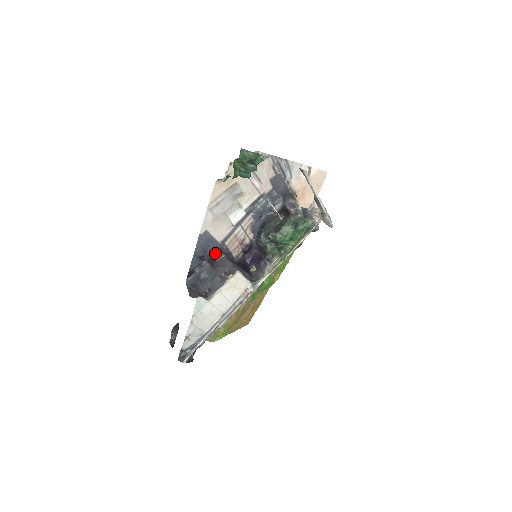
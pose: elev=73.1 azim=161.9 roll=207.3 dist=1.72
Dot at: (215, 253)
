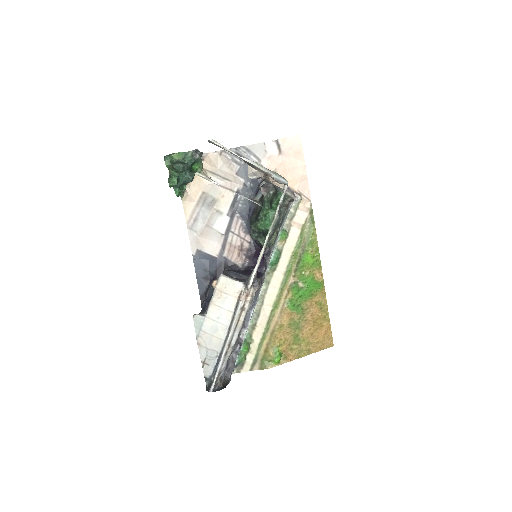
Dot at: (217, 269)
